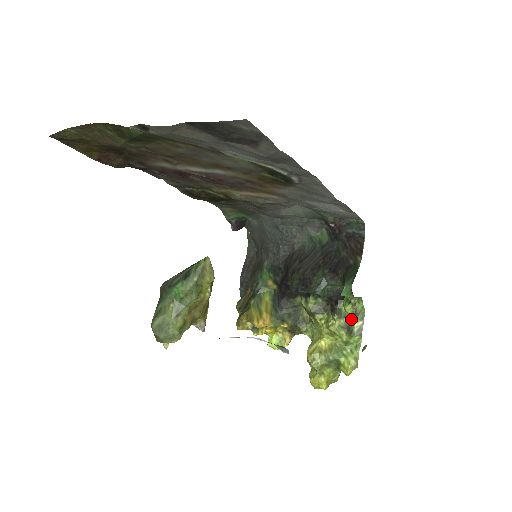
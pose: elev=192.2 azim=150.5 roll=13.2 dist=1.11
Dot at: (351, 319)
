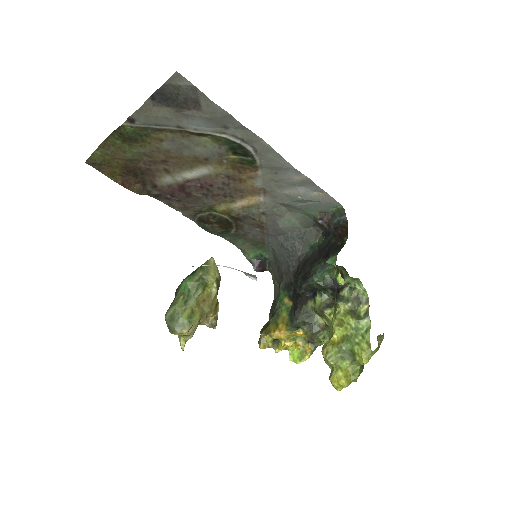
Dot at: (355, 303)
